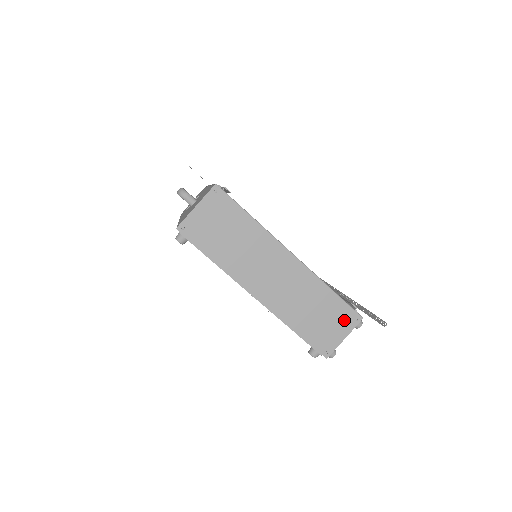
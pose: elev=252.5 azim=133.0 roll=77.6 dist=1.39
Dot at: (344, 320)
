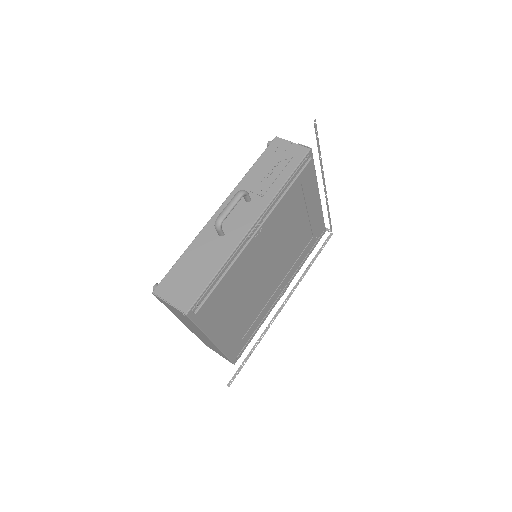
Dot at: (224, 357)
